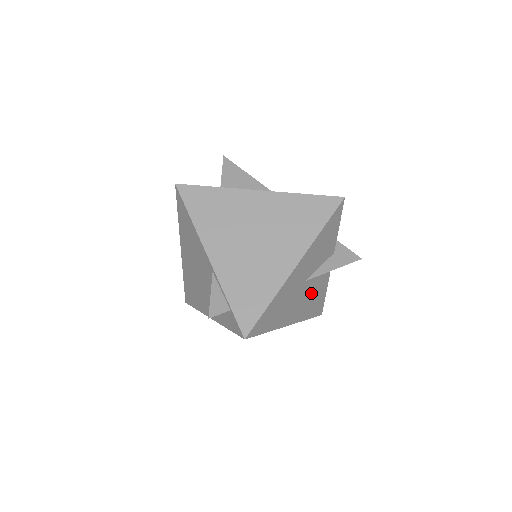
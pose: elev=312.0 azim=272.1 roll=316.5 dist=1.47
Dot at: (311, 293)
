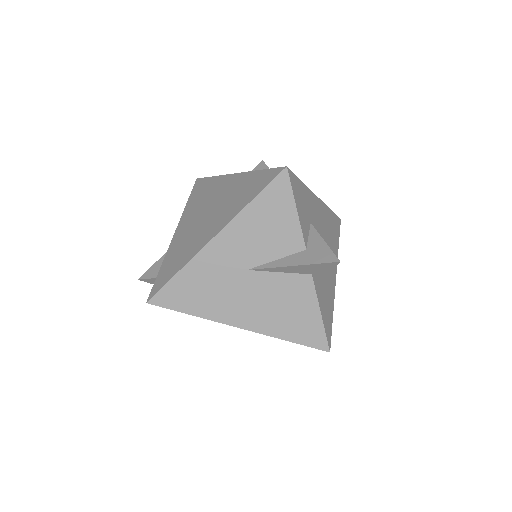
Dot at: (275, 297)
